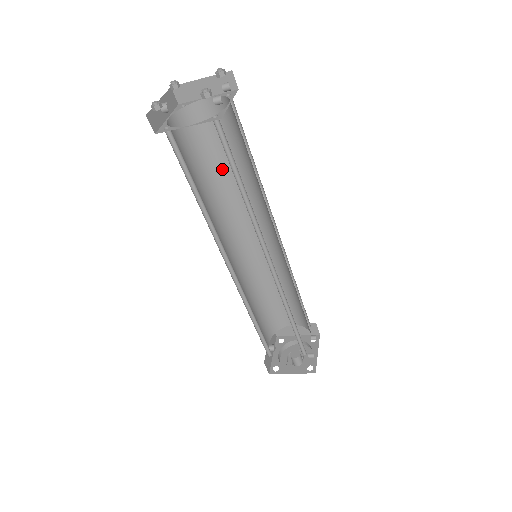
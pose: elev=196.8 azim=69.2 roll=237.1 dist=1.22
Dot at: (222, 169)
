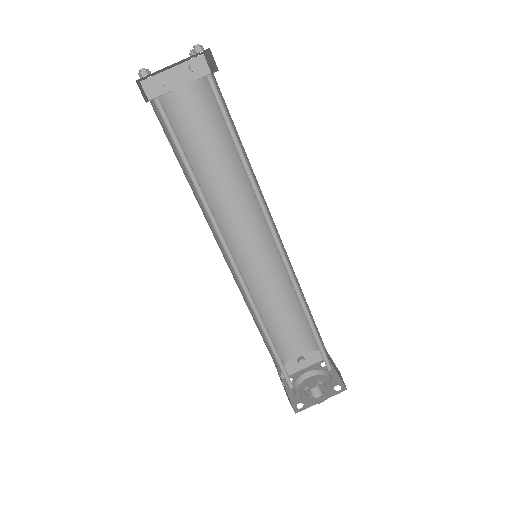
Dot at: occluded
